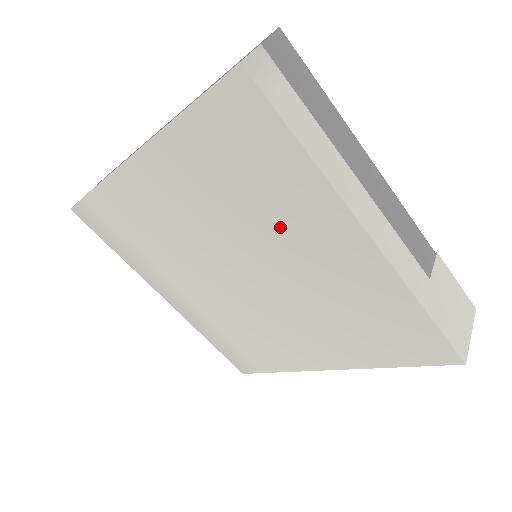
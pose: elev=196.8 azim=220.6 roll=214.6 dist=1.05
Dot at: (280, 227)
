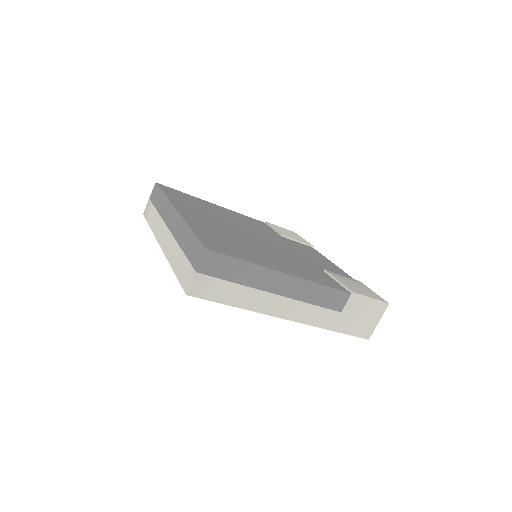
Dot at: occluded
